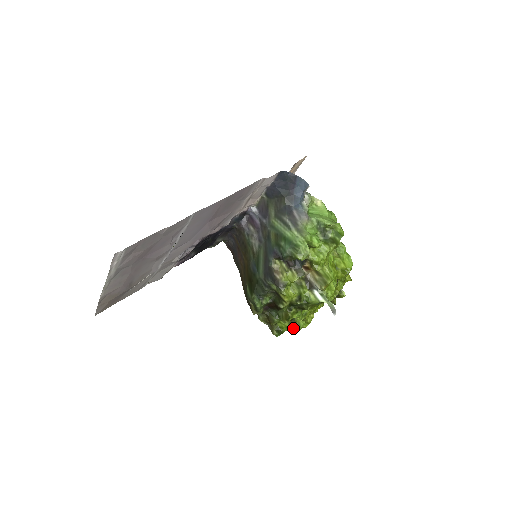
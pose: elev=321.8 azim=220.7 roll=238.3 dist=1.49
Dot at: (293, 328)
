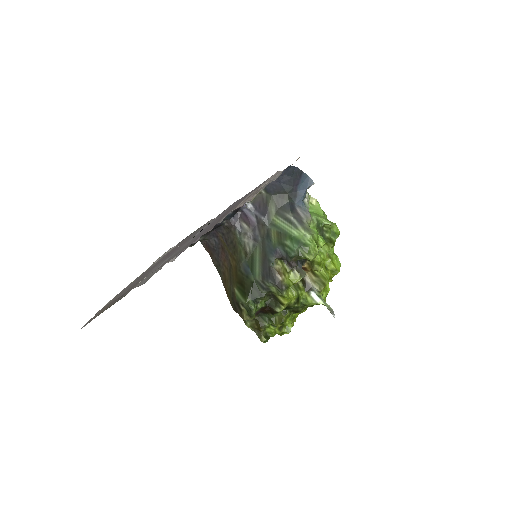
Dot at: (281, 333)
